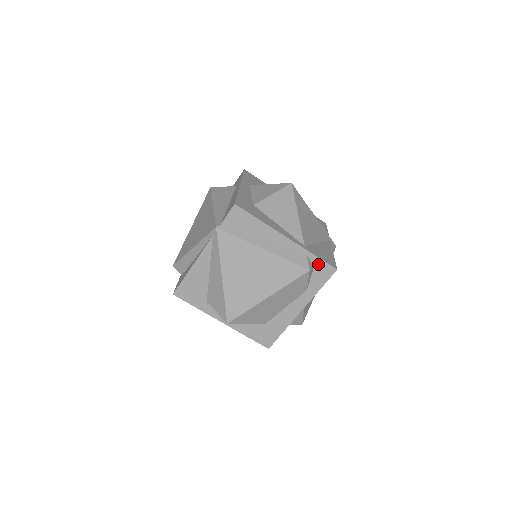
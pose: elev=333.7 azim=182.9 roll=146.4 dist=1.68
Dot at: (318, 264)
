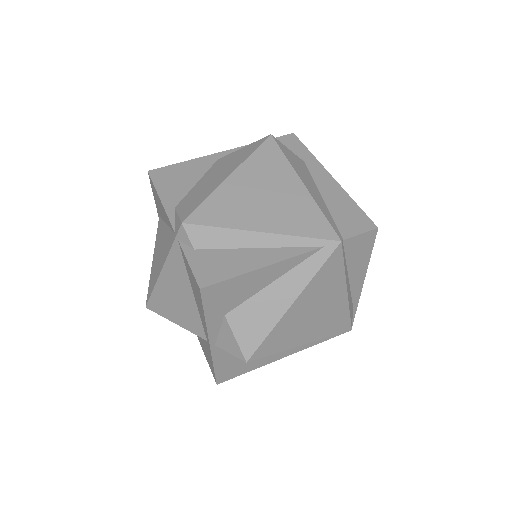
Dot at: occluded
